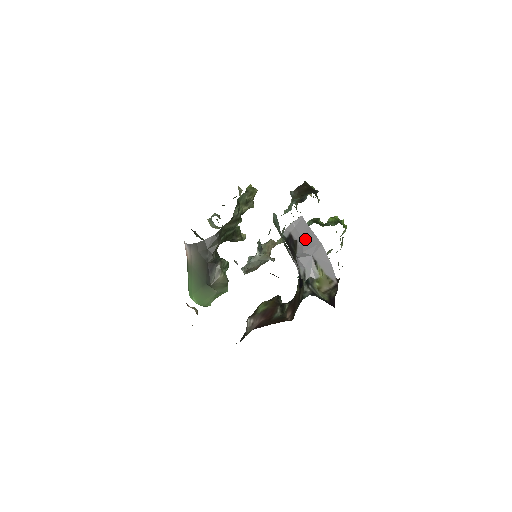
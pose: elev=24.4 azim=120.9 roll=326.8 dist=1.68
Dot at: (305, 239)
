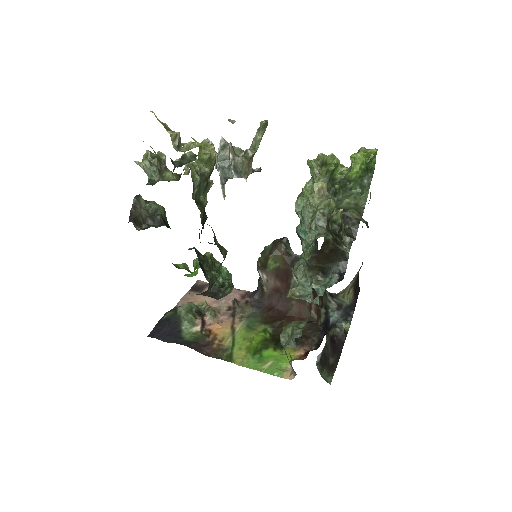
Dot at: occluded
